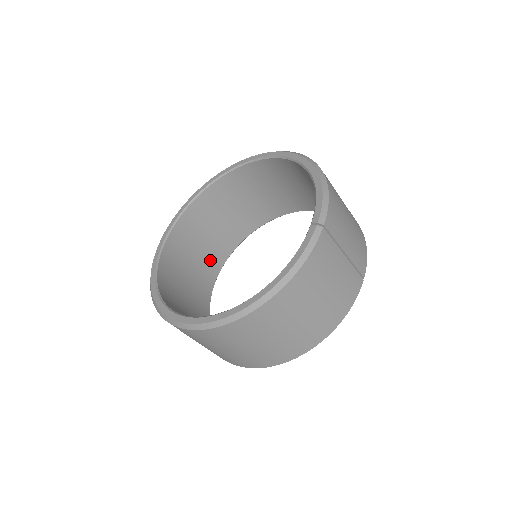
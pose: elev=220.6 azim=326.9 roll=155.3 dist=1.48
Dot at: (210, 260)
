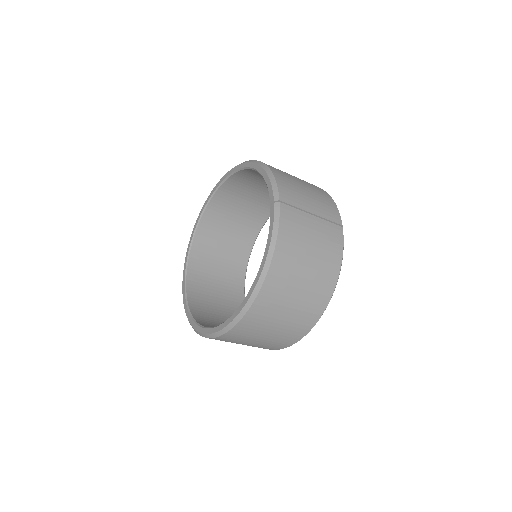
Dot at: (231, 282)
